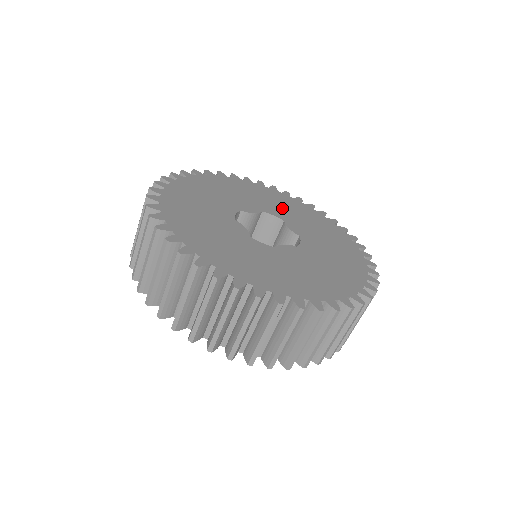
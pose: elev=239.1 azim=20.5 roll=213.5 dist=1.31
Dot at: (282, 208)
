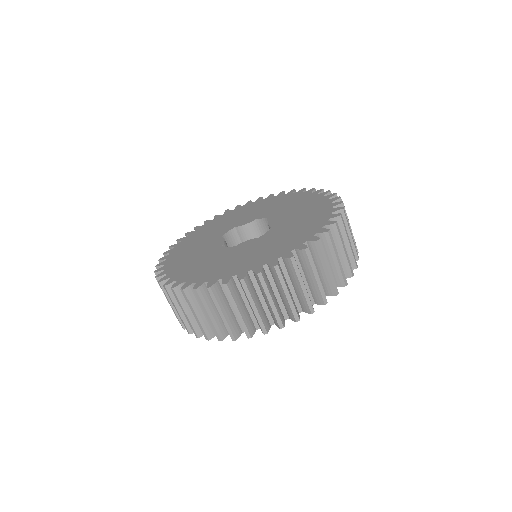
Dot at: (280, 208)
